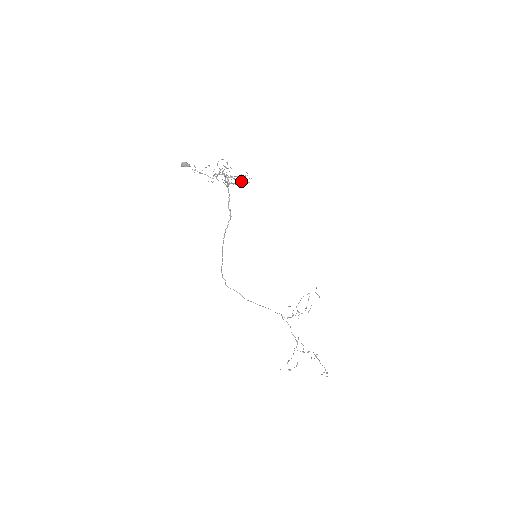
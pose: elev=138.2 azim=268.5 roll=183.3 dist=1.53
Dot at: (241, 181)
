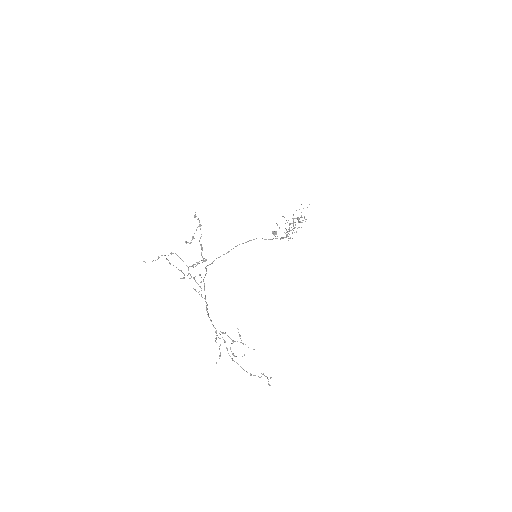
Dot at: occluded
